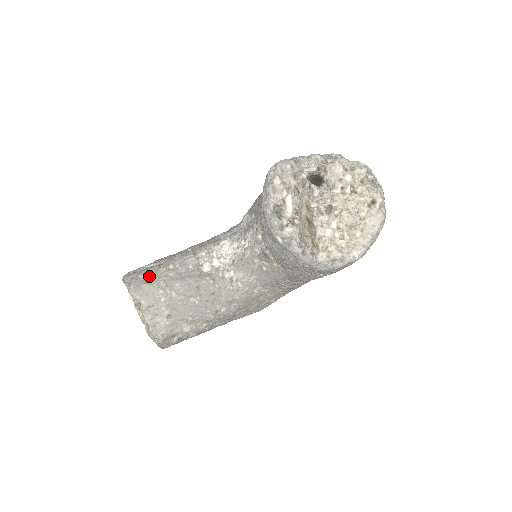
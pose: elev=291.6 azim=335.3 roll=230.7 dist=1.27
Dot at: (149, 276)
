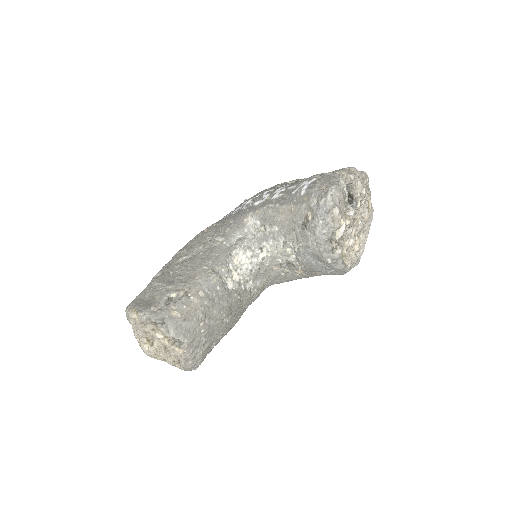
Dot at: (185, 311)
